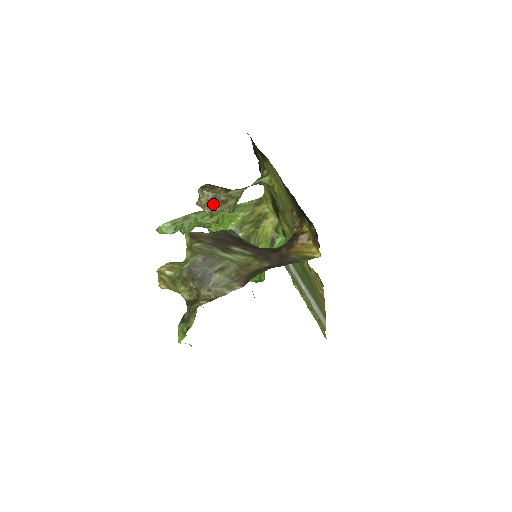
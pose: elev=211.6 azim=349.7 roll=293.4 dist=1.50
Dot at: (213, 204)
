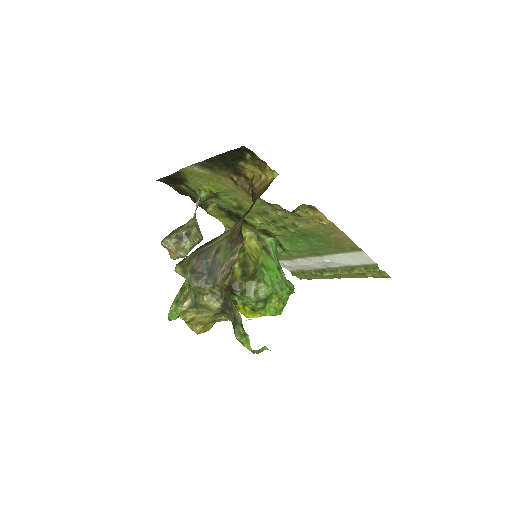
Dot at: (182, 244)
